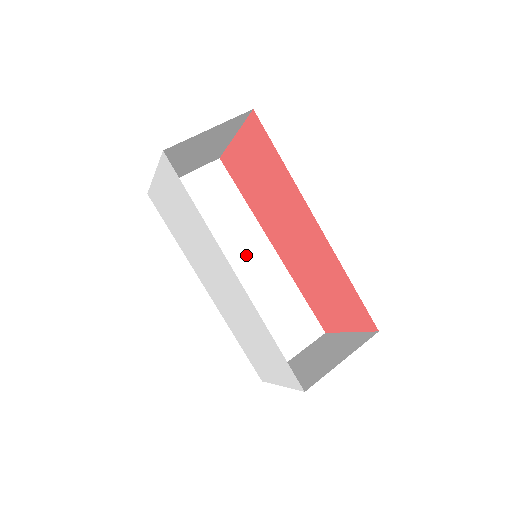
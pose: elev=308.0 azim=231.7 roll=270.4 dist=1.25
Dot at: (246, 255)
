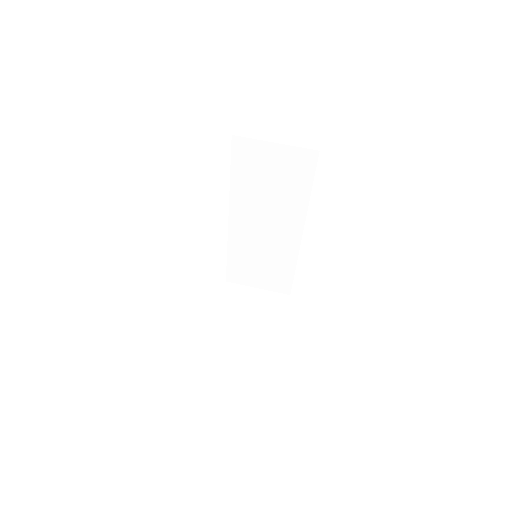
Dot at: (276, 224)
